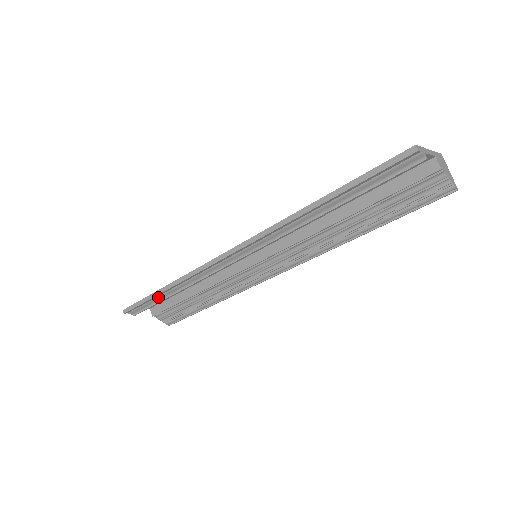
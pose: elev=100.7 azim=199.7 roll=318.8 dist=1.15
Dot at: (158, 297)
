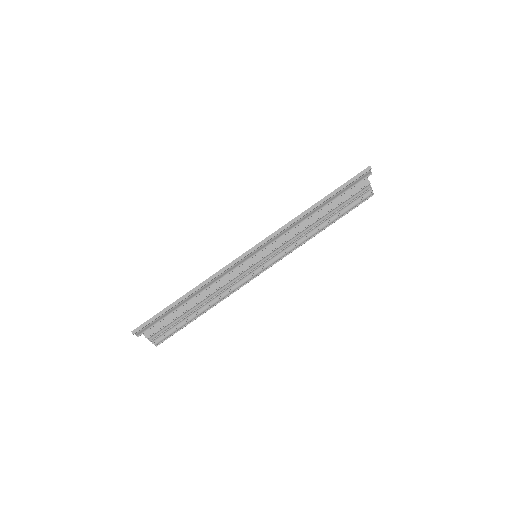
Dot at: (174, 307)
